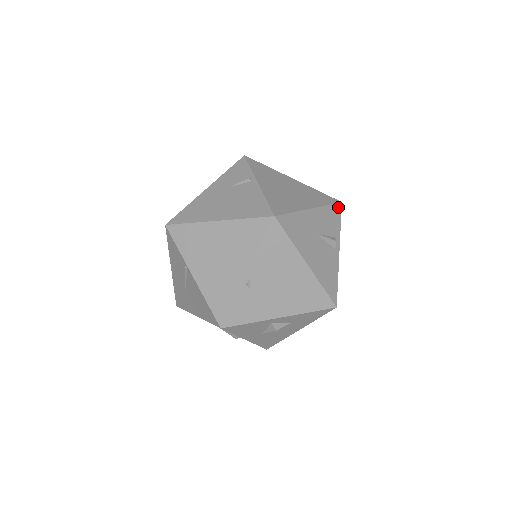
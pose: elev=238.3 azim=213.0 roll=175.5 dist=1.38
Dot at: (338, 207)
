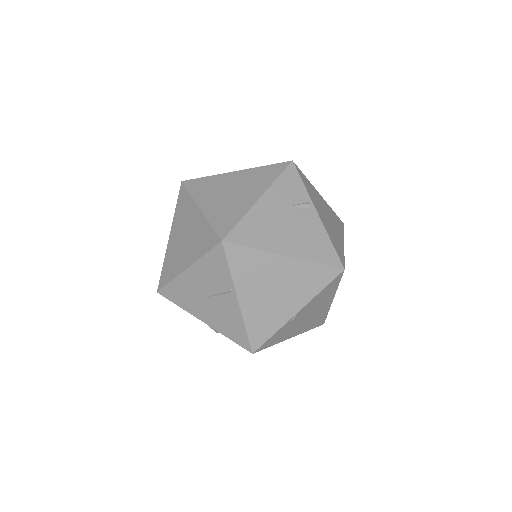
Dot at: occluded
